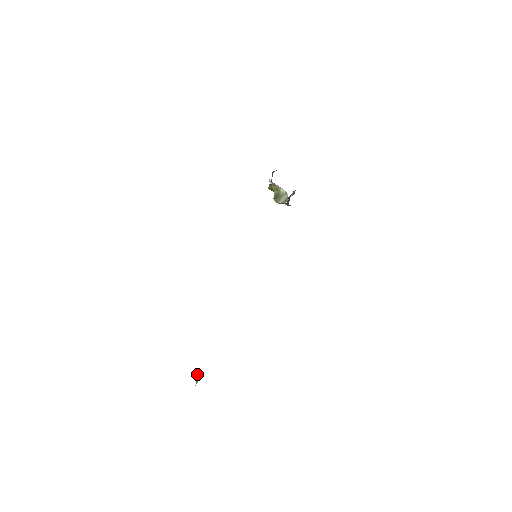
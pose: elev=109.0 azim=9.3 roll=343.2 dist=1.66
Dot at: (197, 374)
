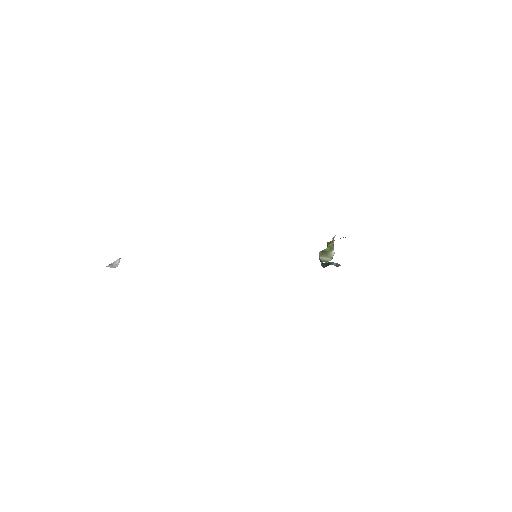
Dot at: (118, 261)
